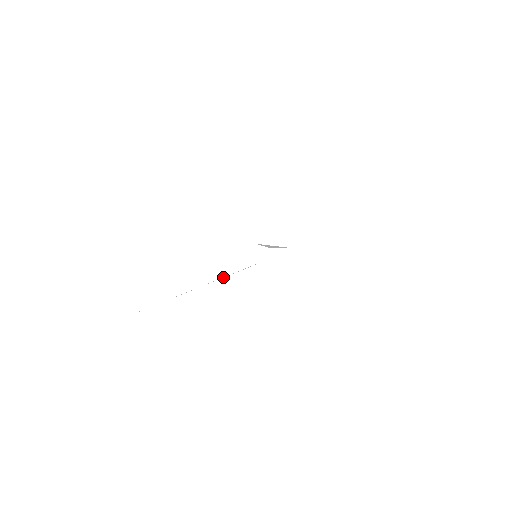
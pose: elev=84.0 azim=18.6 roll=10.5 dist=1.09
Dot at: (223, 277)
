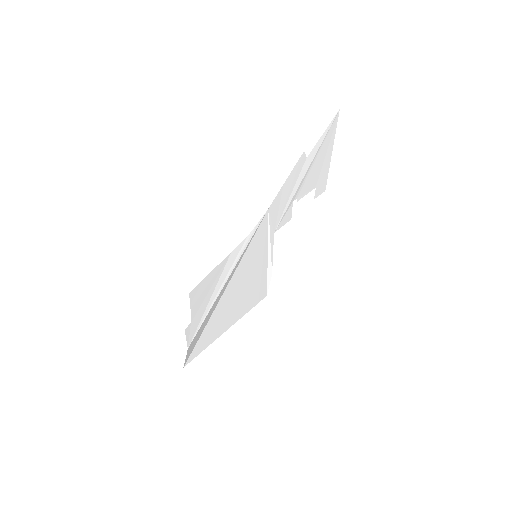
Dot at: (234, 262)
